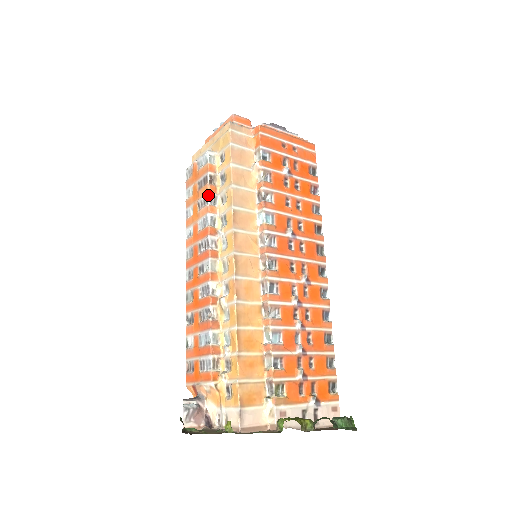
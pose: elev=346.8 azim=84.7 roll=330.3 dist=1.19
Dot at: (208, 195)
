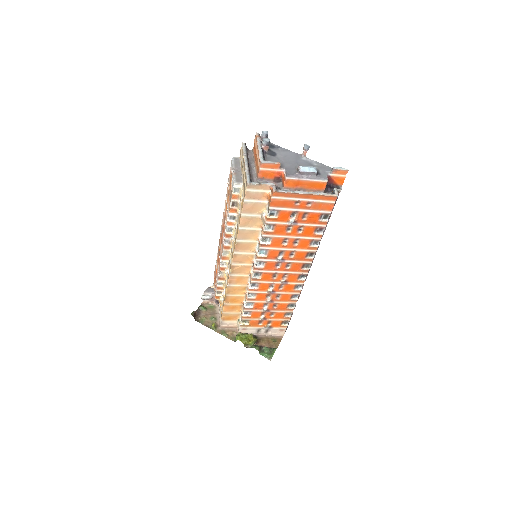
Dot at: (229, 214)
